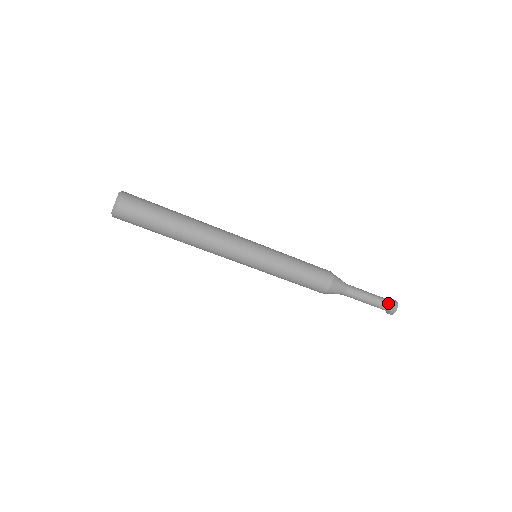
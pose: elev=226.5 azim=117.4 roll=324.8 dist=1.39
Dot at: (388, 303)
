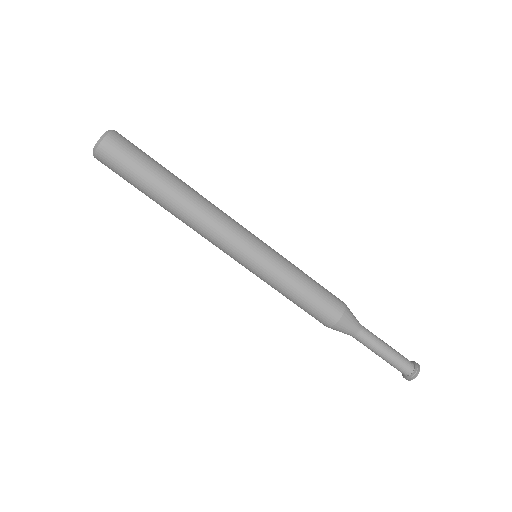
Dot at: (408, 362)
